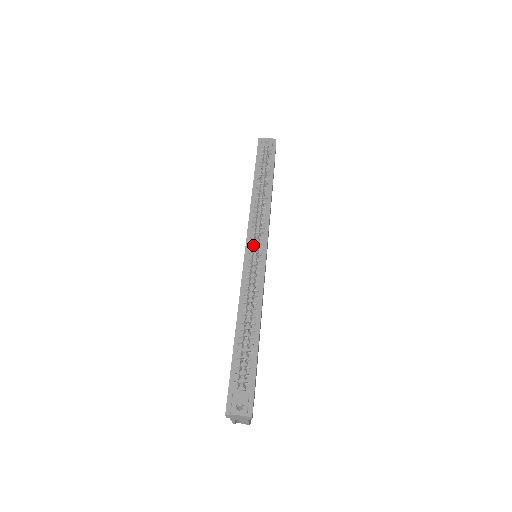
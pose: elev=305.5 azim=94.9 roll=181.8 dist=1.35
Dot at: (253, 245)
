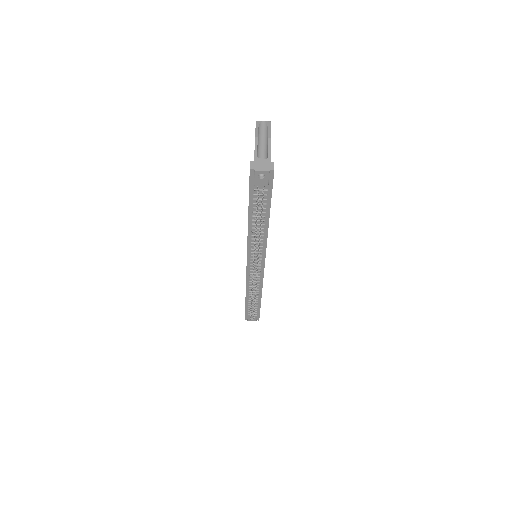
Dot at: occluded
